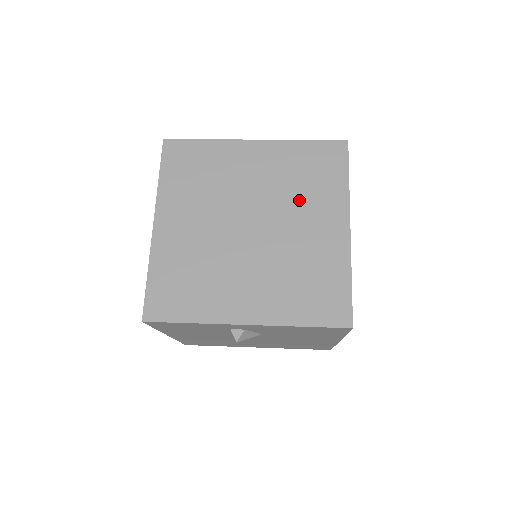
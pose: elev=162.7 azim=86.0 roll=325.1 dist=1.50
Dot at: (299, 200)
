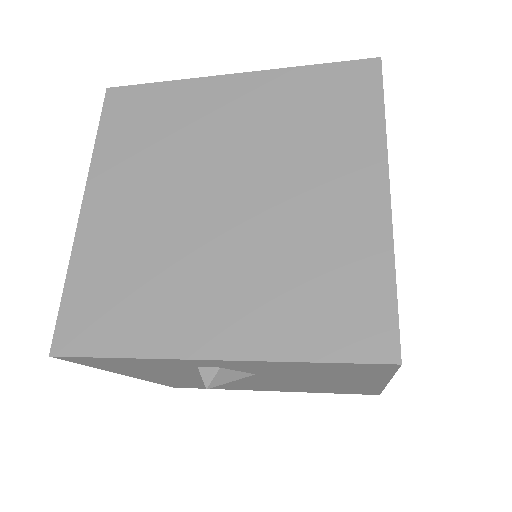
Dot at: (302, 153)
